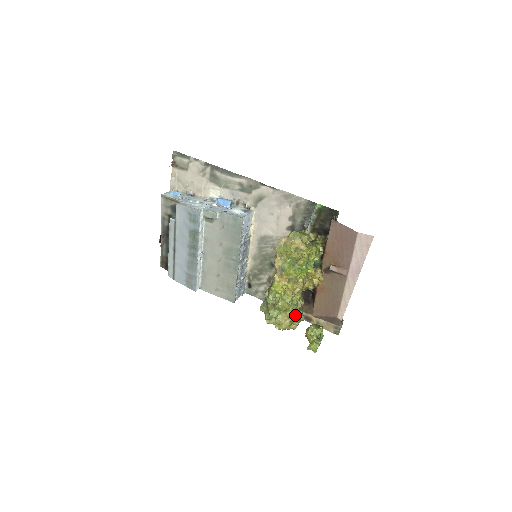
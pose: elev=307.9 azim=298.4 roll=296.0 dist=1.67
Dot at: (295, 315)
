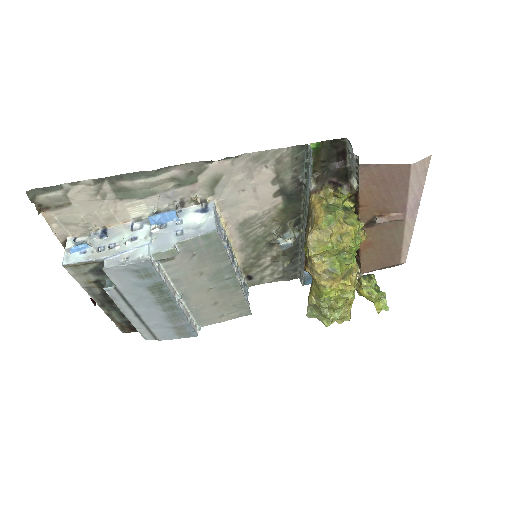
Dot at: occluded
